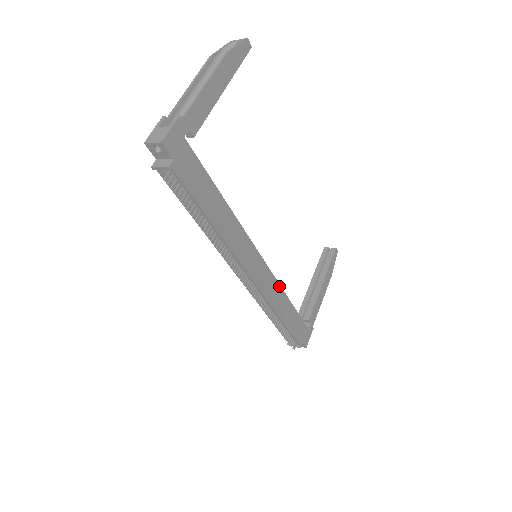
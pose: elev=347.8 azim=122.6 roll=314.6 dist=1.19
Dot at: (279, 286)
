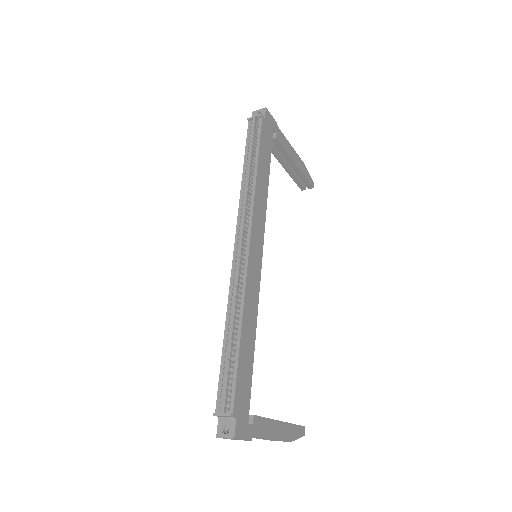
Dot at: (257, 304)
